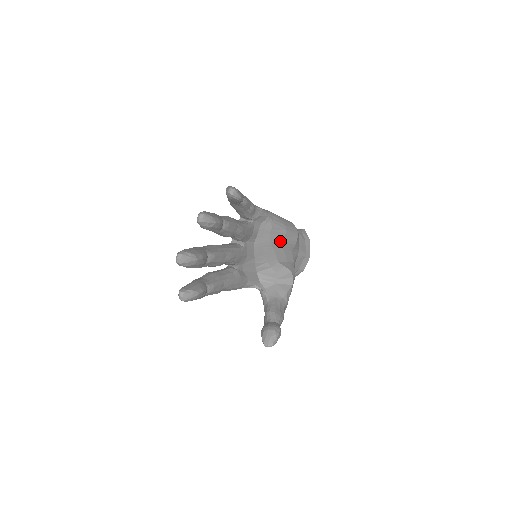
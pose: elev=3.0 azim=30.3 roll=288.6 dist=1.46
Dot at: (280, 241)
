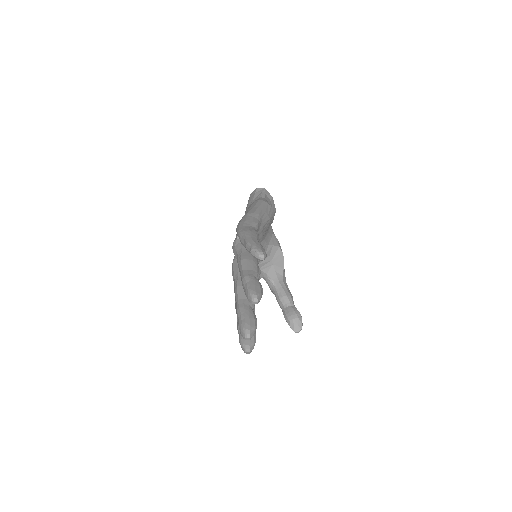
Dot at: (267, 229)
